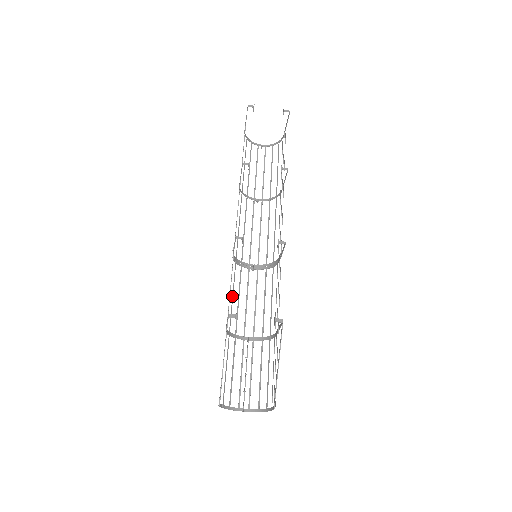
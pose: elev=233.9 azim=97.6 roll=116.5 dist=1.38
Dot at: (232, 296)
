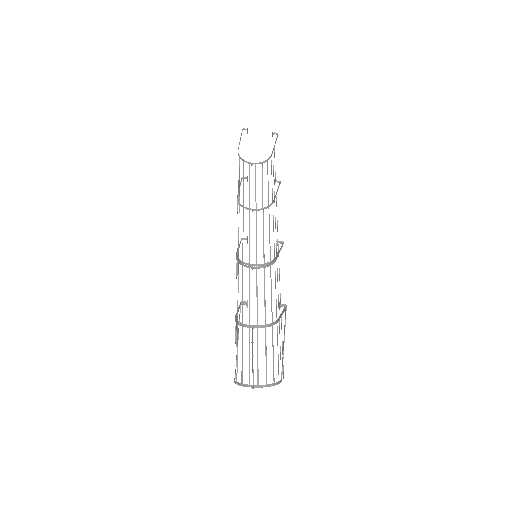
Dot at: occluded
